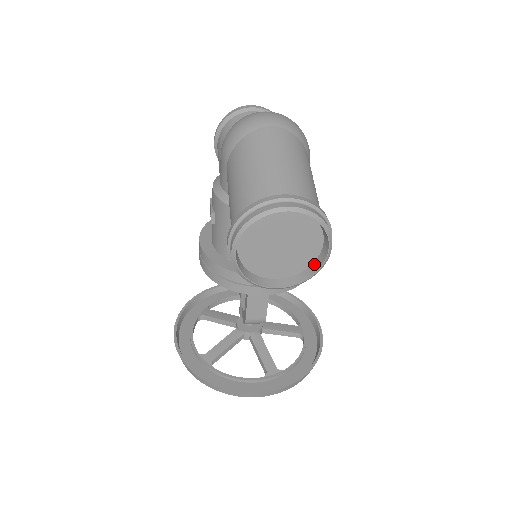
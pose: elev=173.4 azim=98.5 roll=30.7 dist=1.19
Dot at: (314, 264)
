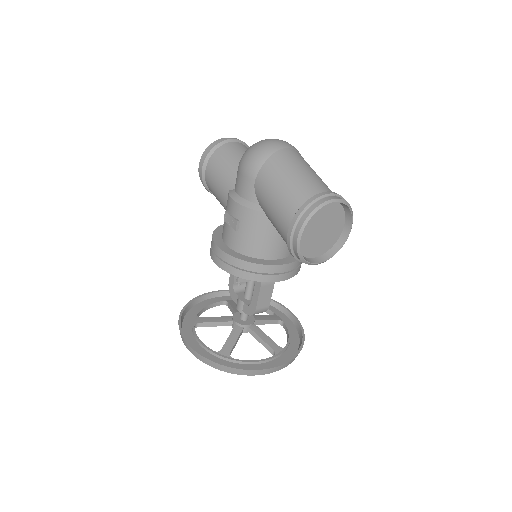
Dot at: (338, 242)
